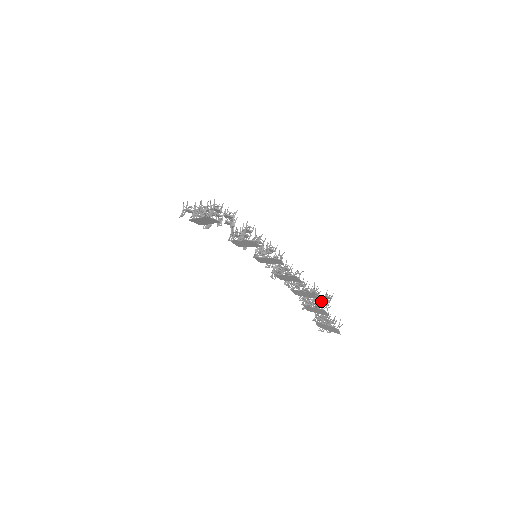
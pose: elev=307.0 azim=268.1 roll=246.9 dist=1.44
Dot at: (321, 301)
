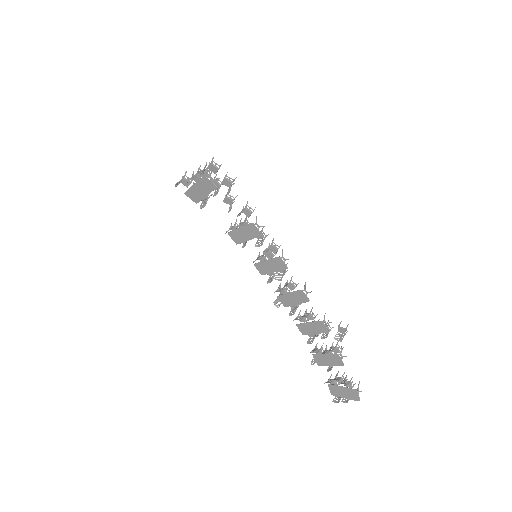
Dot at: occluded
